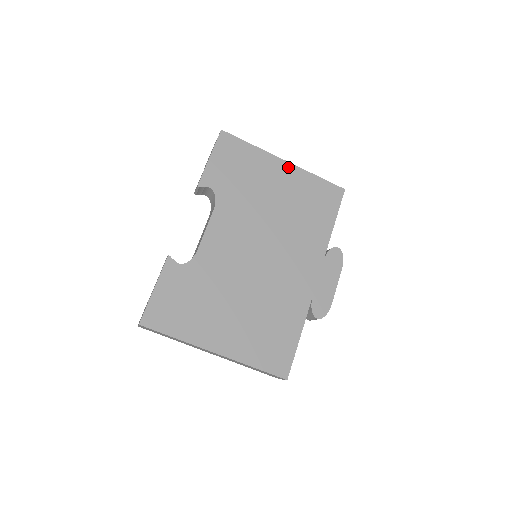
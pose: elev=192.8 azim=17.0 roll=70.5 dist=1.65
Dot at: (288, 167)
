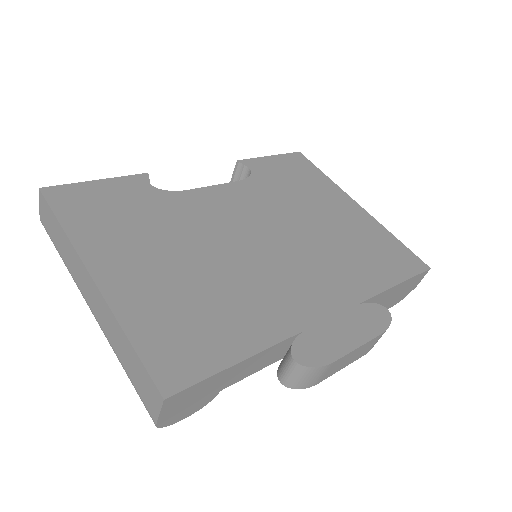
Dot at: (359, 210)
